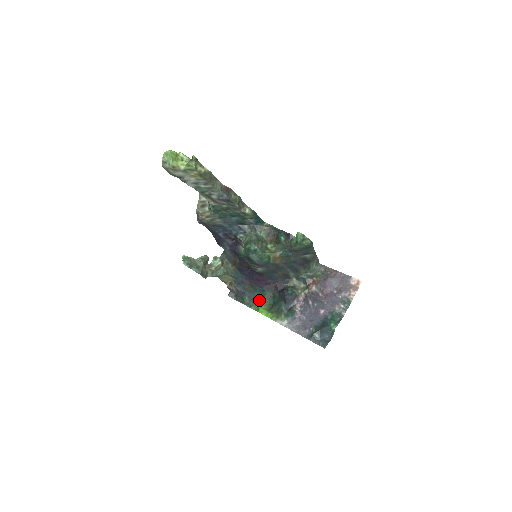
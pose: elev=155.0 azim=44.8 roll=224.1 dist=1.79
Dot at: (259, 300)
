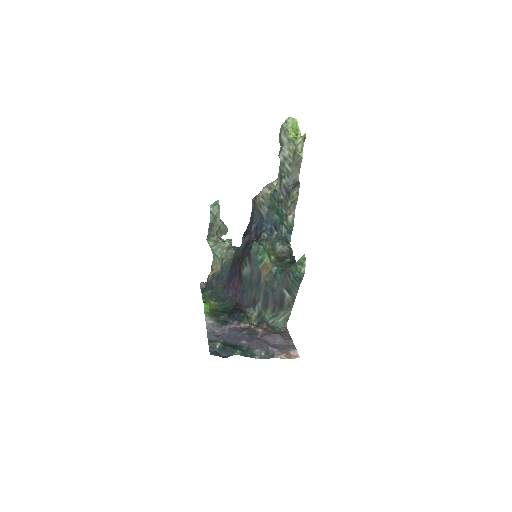
Dot at: (215, 300)
